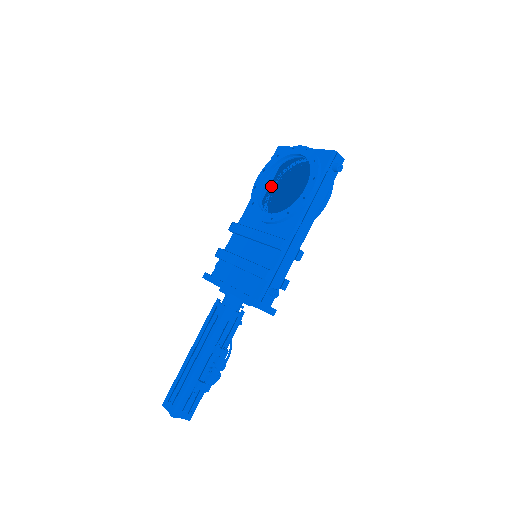
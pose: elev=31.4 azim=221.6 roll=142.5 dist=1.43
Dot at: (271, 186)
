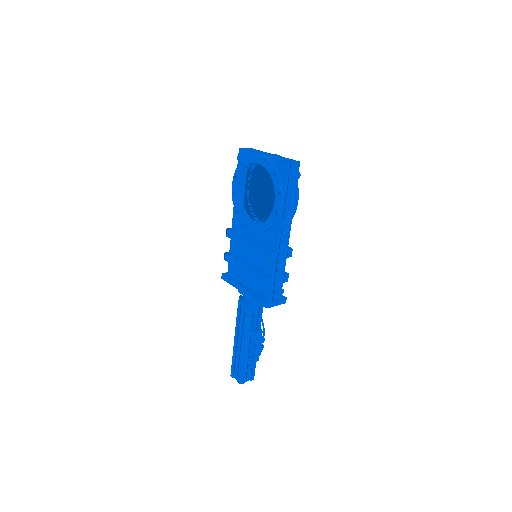
Dot at: (247, 182)
